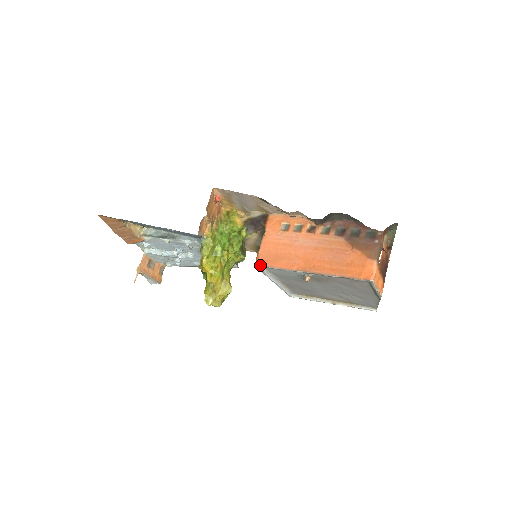
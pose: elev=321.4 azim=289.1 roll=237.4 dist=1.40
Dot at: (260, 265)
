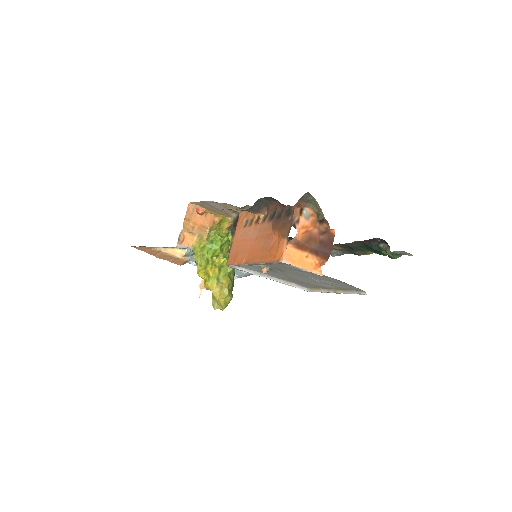
Dot at: (228, 265)
